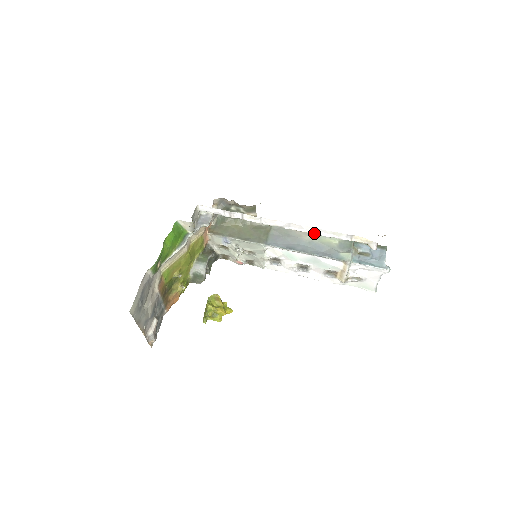
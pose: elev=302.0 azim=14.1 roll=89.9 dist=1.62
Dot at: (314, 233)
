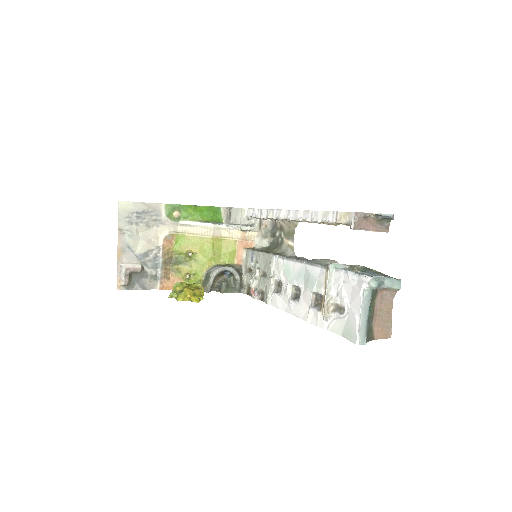
Dot at: (308, 220)
